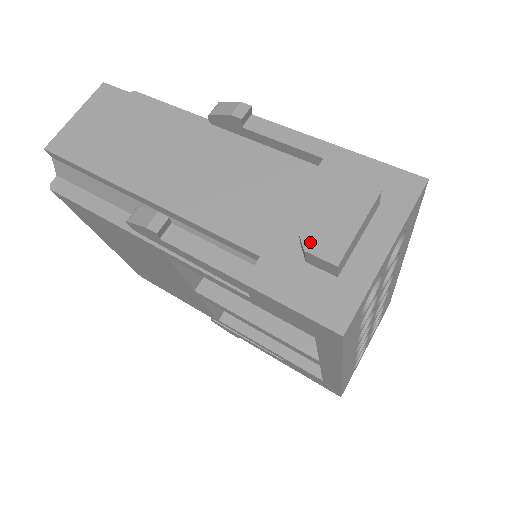
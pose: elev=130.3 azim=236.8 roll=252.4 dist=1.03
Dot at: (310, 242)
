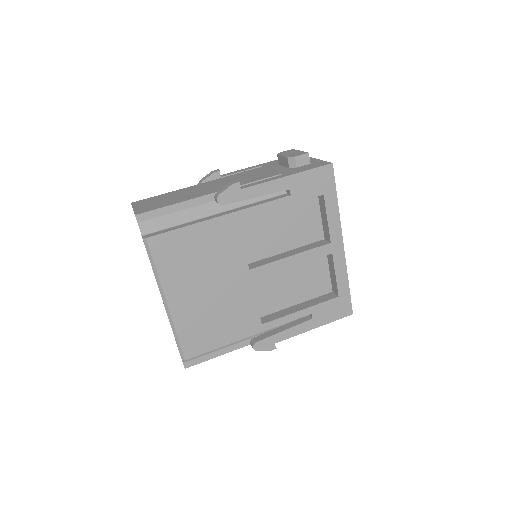
Dot at: (293, 156)
